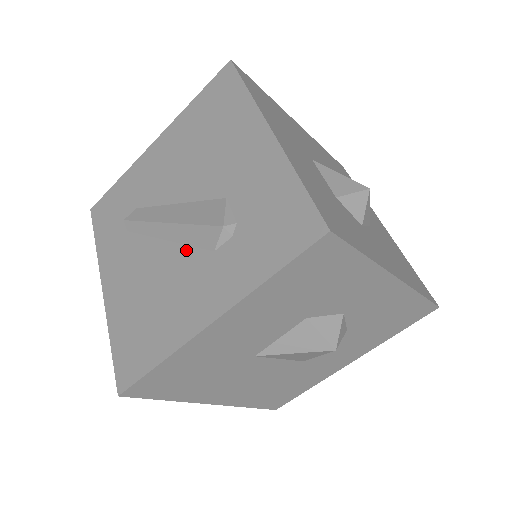
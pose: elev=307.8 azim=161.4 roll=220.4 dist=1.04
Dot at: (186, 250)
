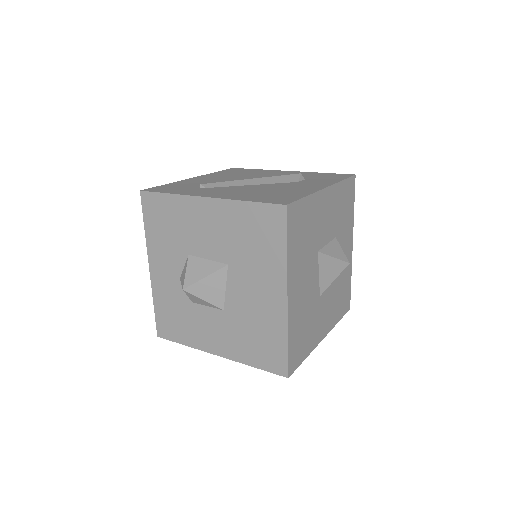
Dot at: (276, 184)
